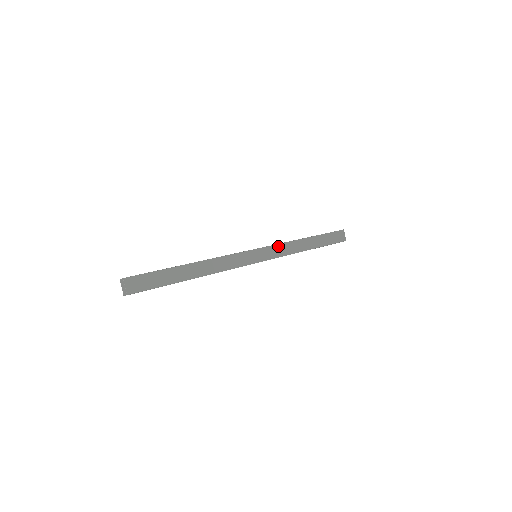
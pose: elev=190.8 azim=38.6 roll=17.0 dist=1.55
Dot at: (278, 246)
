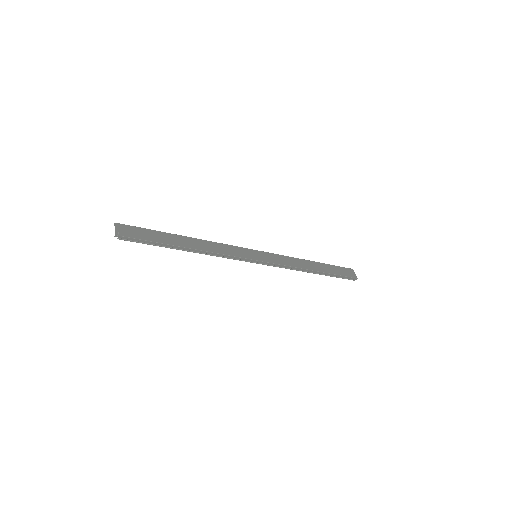
Dot at: (280, 256)
